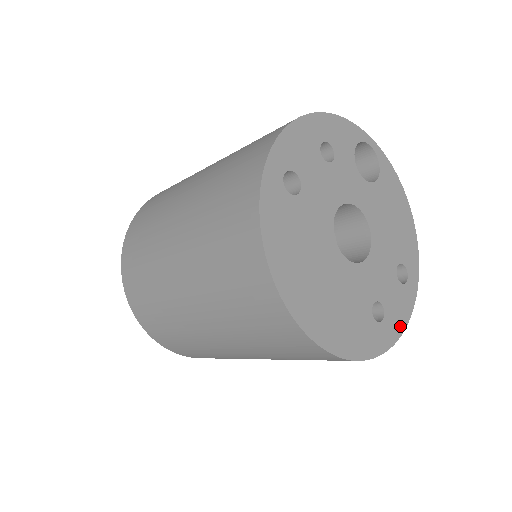
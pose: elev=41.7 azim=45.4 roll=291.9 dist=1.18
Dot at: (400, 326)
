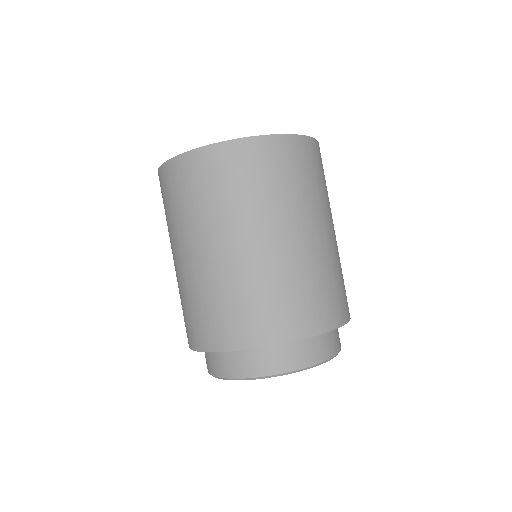
Dot at: occluded
